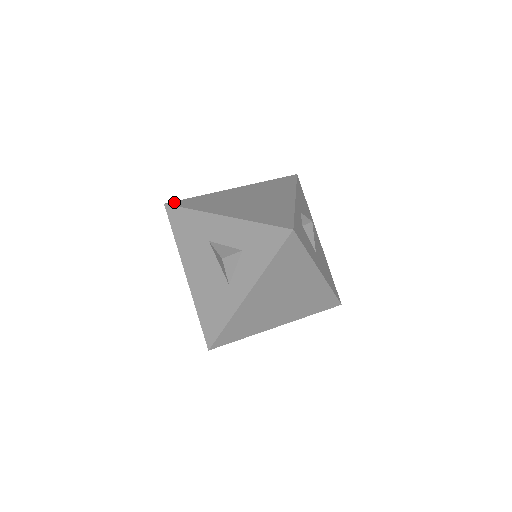
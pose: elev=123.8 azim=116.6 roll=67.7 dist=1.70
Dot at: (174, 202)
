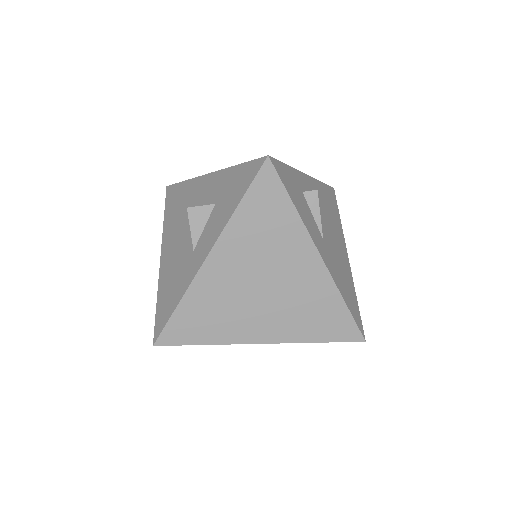
Dot at: occluded
